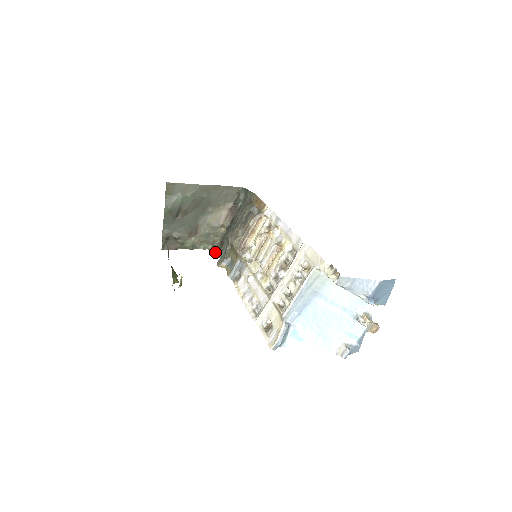
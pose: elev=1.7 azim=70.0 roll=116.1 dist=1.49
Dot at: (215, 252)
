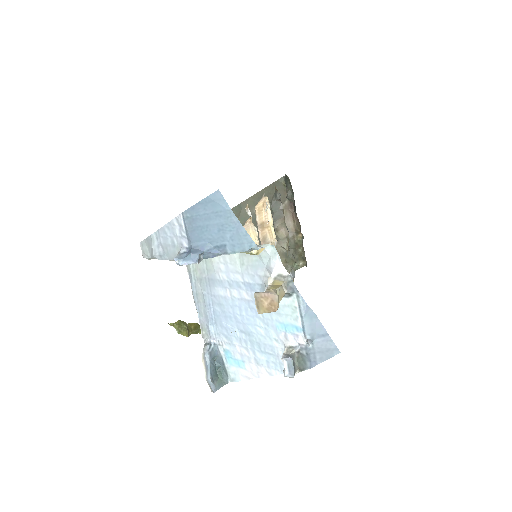
Dot at: occluded
